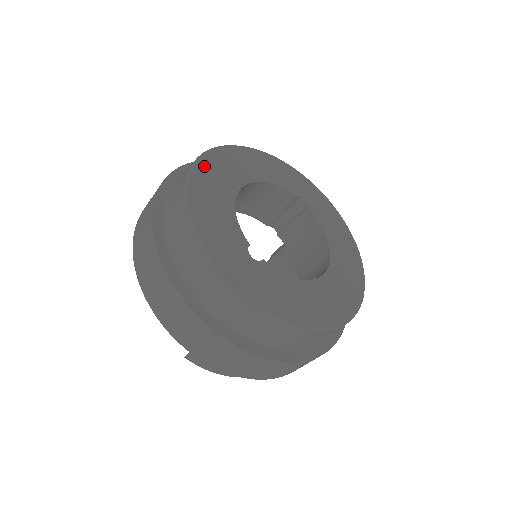
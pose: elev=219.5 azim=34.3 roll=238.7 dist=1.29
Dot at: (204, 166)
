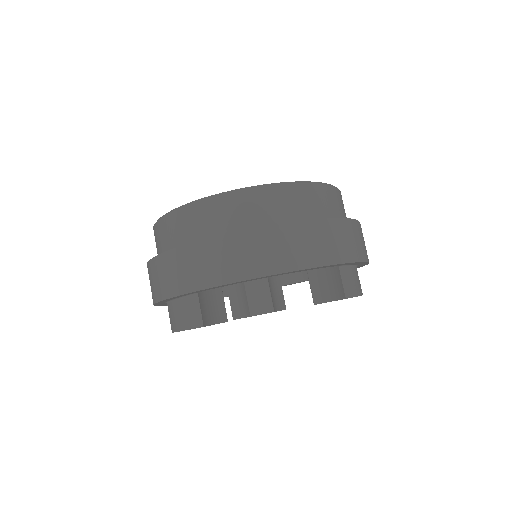
Dot at: occluded
